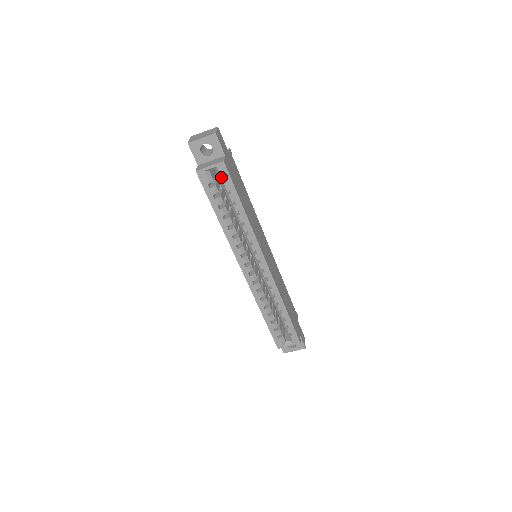
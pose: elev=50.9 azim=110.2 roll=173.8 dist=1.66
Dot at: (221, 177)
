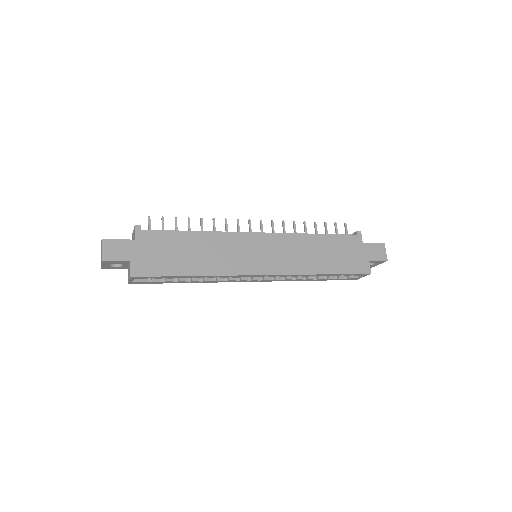
Dot at: occluded
